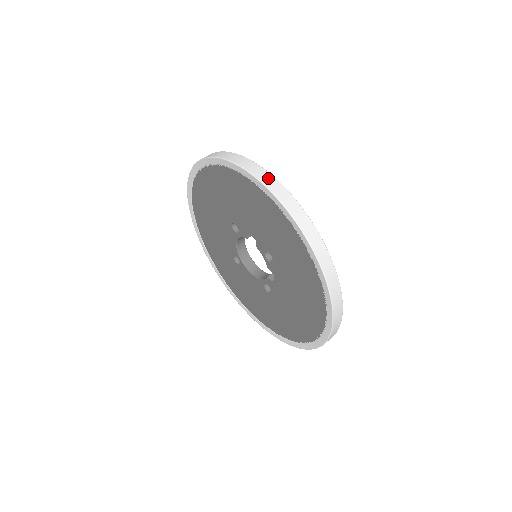
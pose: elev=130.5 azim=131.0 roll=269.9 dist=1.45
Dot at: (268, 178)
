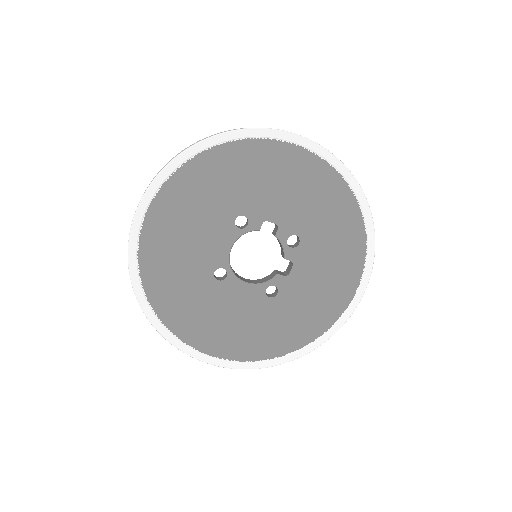
Dot at: occluded
